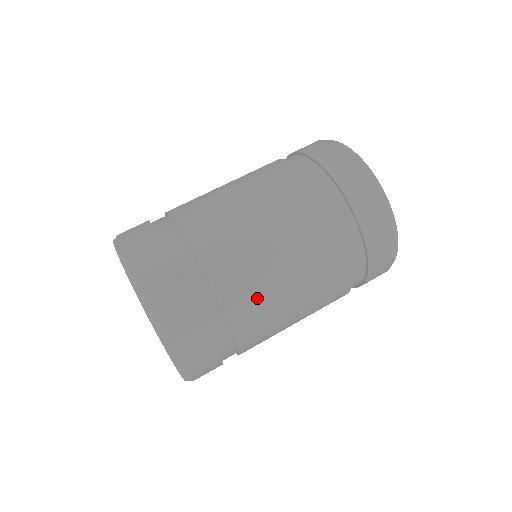
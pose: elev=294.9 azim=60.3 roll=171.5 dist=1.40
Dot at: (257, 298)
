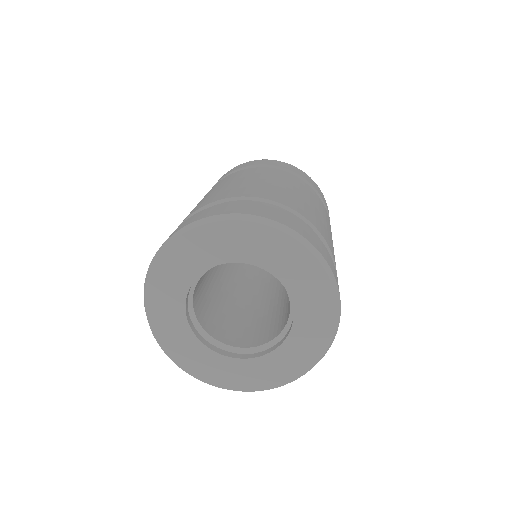
Dot at: (298, 202)
